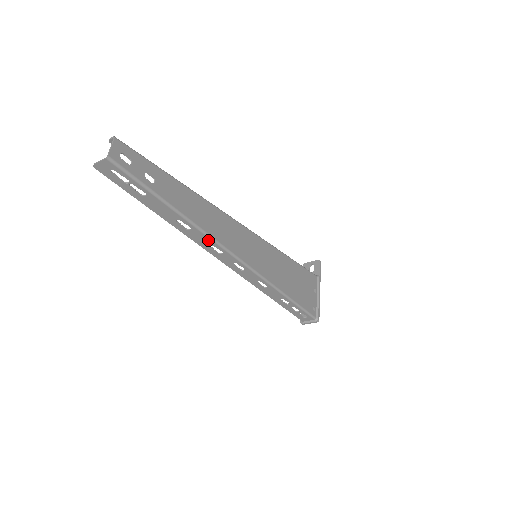
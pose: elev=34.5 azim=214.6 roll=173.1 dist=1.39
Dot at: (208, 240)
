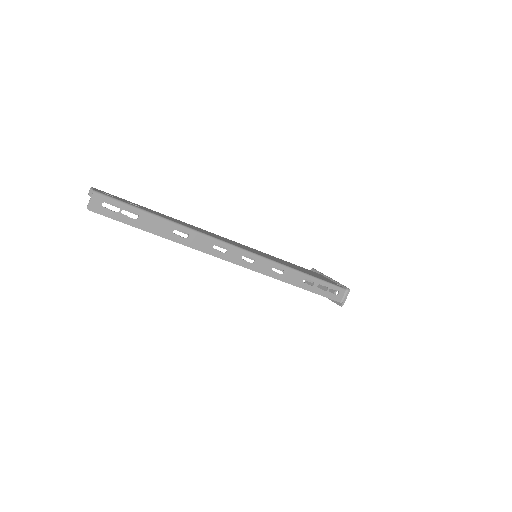
Dot at: (208, 240)
